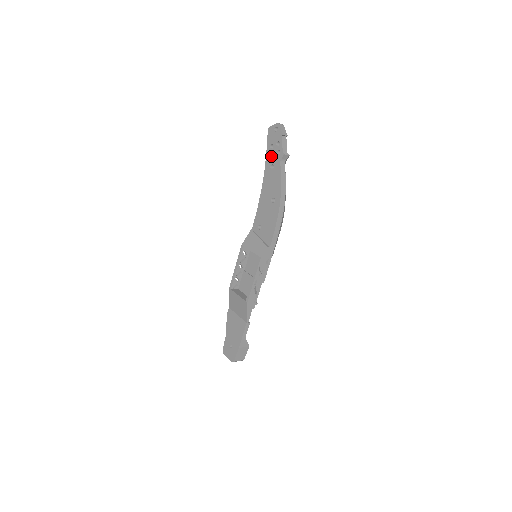
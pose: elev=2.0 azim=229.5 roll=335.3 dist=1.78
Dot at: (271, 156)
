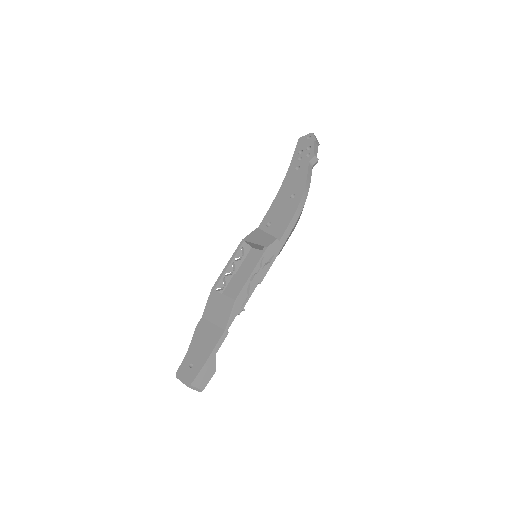
Dot at: (298, 160)
